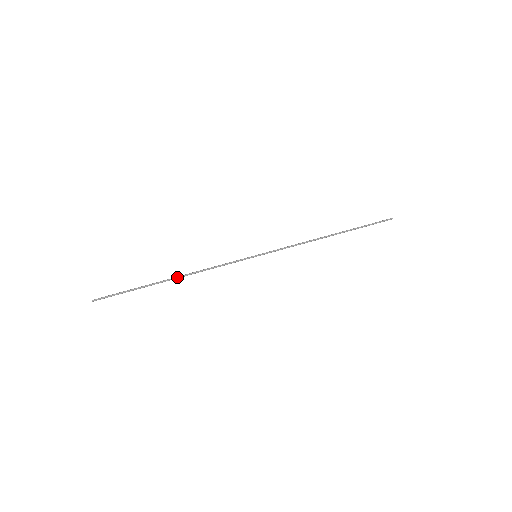
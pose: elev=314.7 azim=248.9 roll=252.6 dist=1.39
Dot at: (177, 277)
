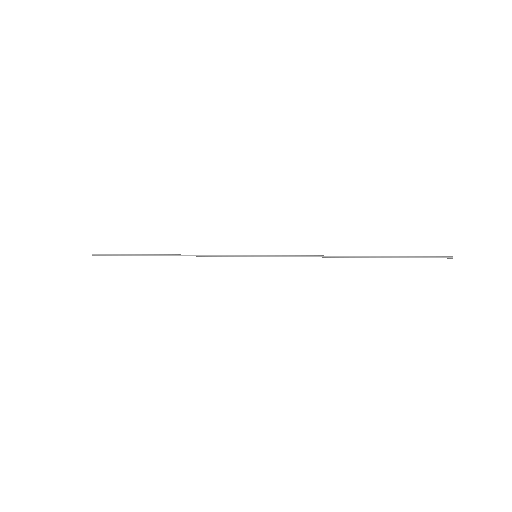
Dot at: (169, 255)
